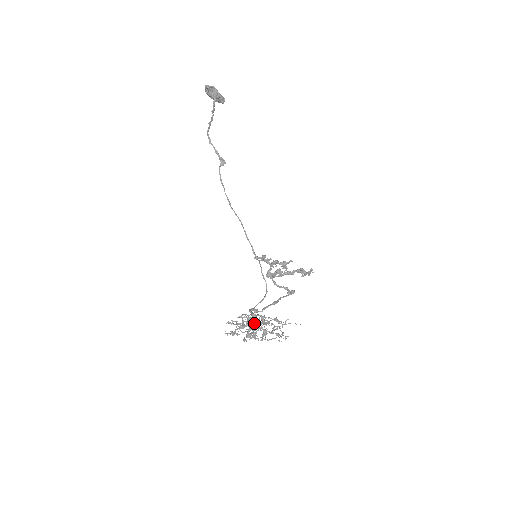
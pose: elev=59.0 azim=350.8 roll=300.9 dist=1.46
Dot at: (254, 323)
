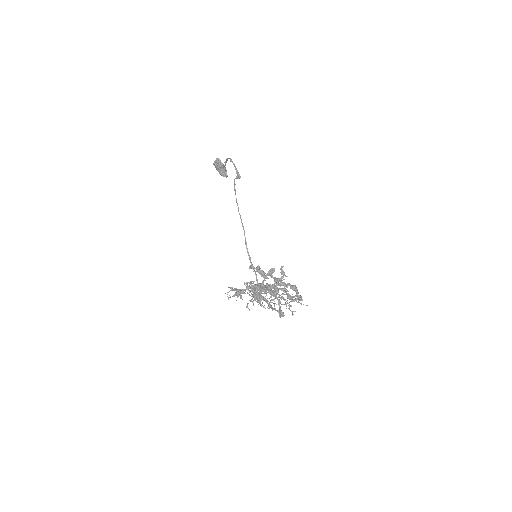
Dot at: occluded
